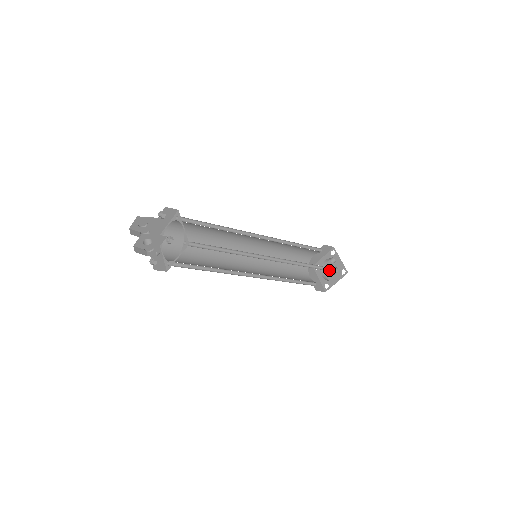
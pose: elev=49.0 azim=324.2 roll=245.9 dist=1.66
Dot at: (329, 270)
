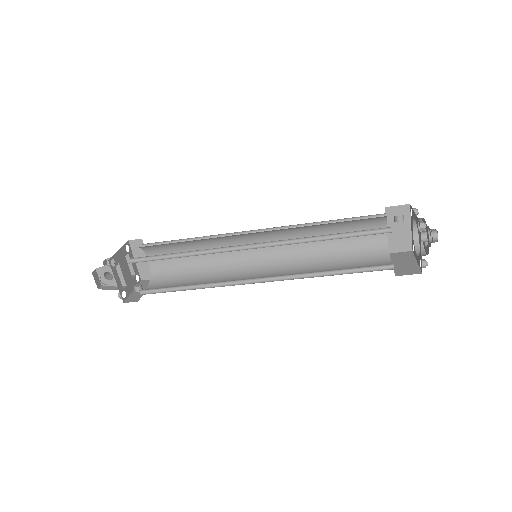
Dot at: (383, 233)
